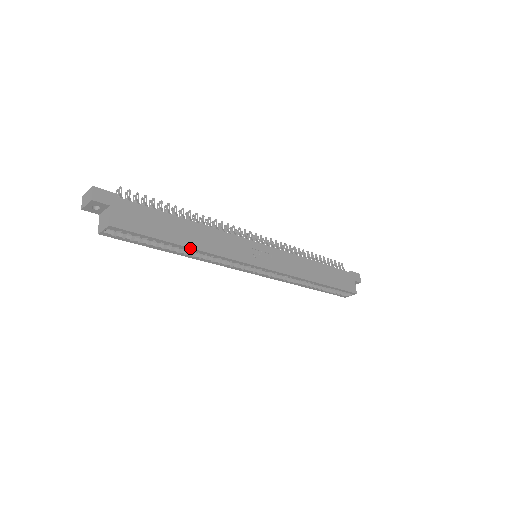
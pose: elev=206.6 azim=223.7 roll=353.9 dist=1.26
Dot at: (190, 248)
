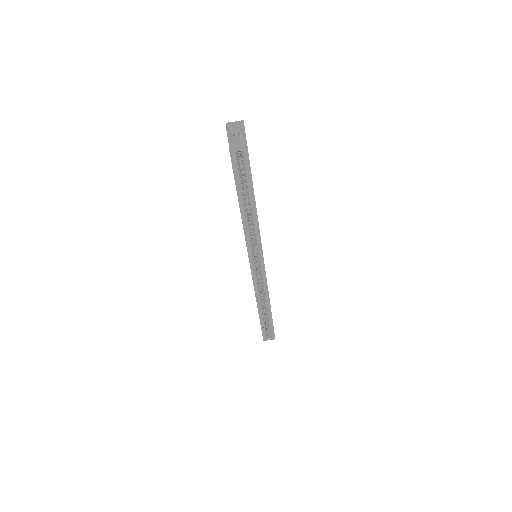
Dot at: (256, 208)
